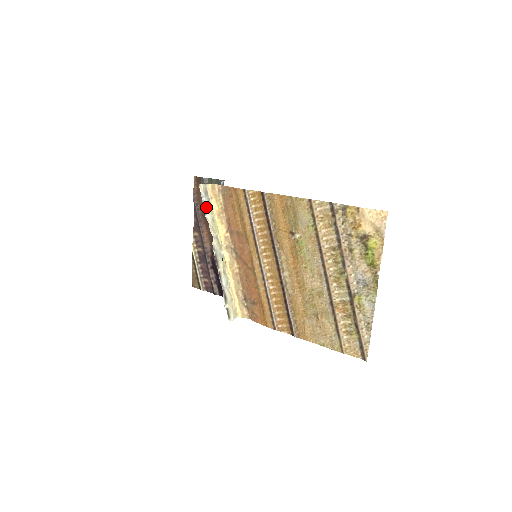
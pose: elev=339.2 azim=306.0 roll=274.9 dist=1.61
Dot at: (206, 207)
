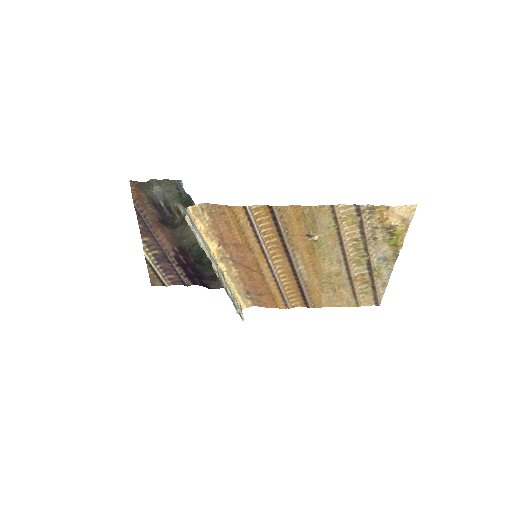
Dot at: (197, 236)
